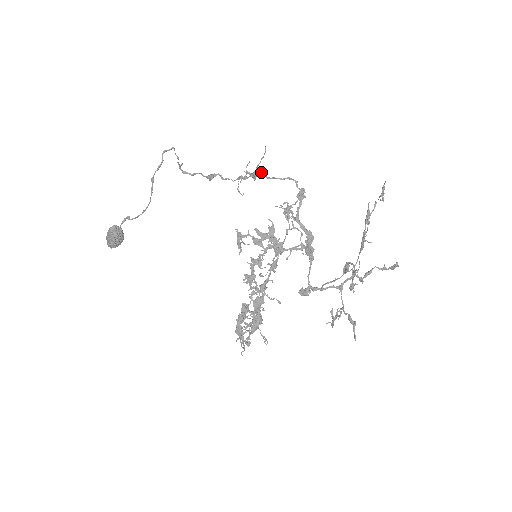
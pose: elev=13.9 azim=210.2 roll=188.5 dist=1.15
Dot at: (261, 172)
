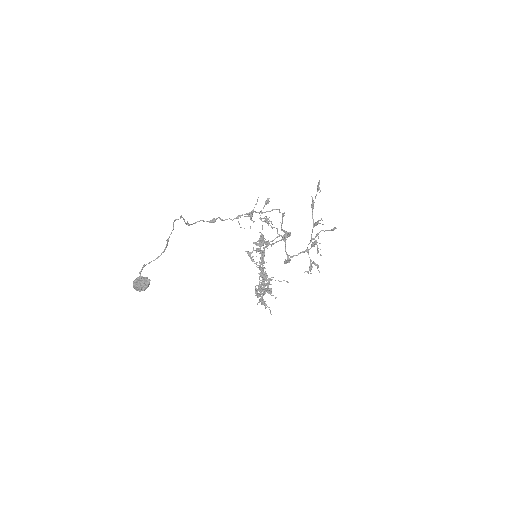
Dot at: (254, 211)
